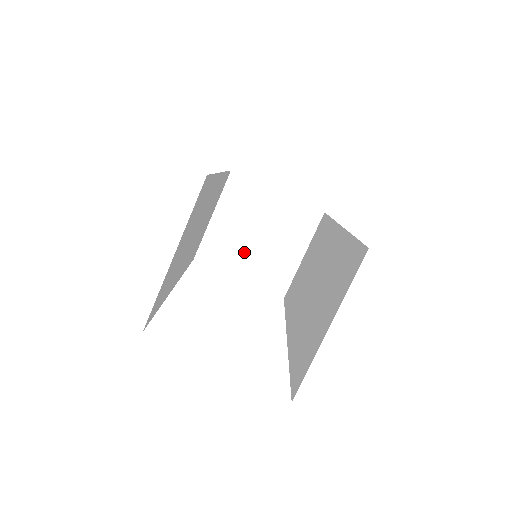
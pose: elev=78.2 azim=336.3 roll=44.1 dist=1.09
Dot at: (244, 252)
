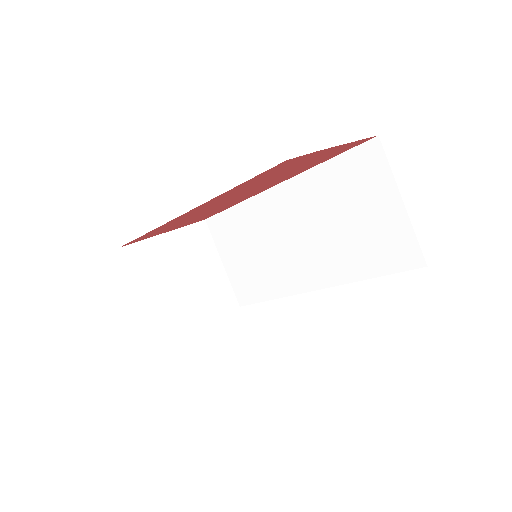
Dot at: (188, 302)
